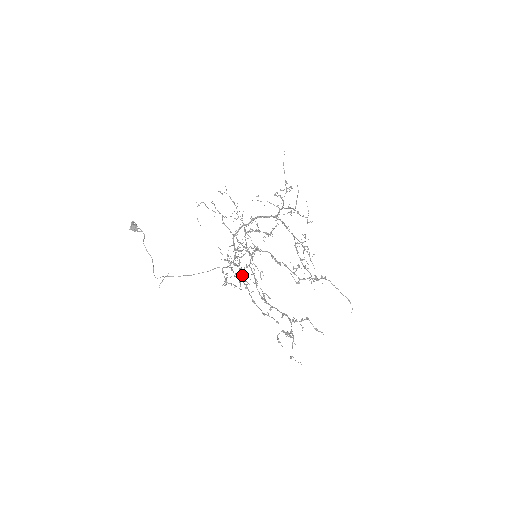
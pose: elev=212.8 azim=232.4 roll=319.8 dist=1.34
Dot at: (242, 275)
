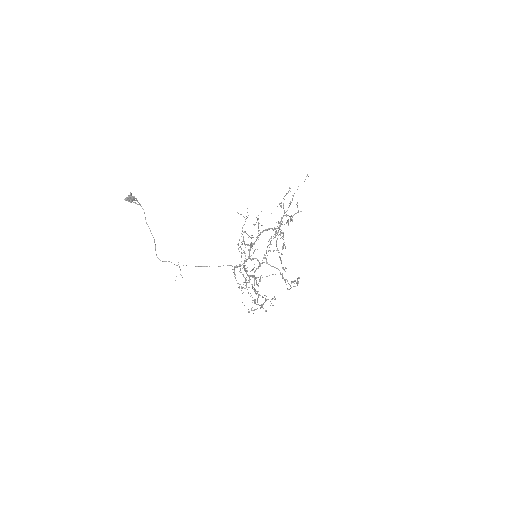
Dot at: occluded
